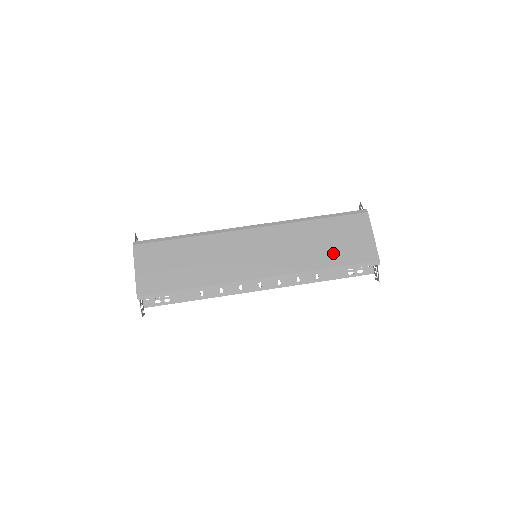
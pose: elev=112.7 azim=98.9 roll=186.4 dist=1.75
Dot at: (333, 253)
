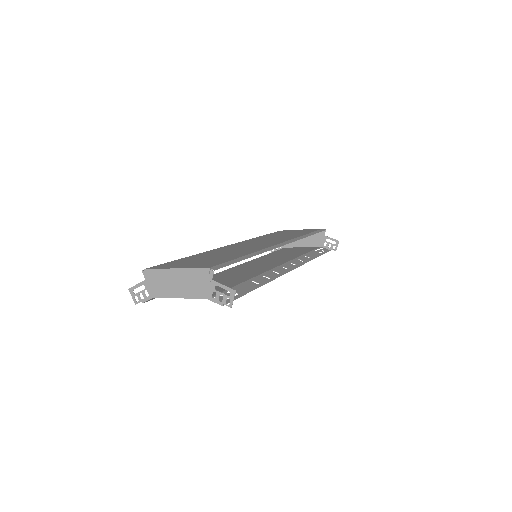
Dot at: occluded
